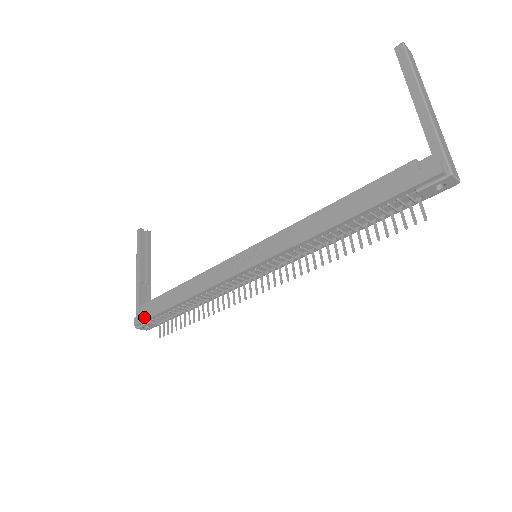
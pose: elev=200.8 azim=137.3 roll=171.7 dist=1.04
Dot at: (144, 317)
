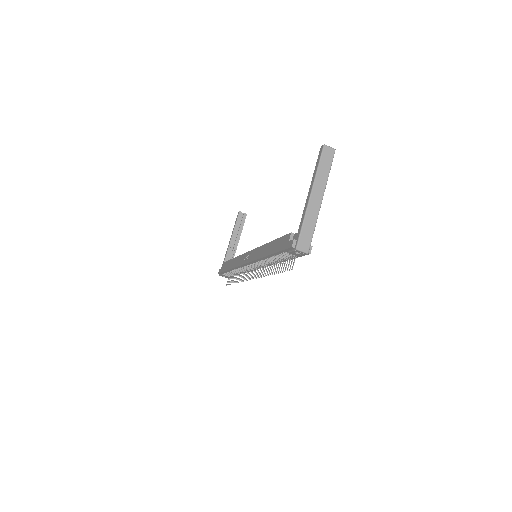
Dot at: (221, 271)
